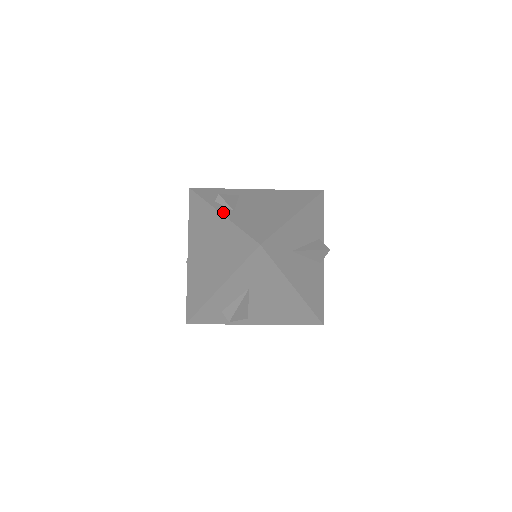
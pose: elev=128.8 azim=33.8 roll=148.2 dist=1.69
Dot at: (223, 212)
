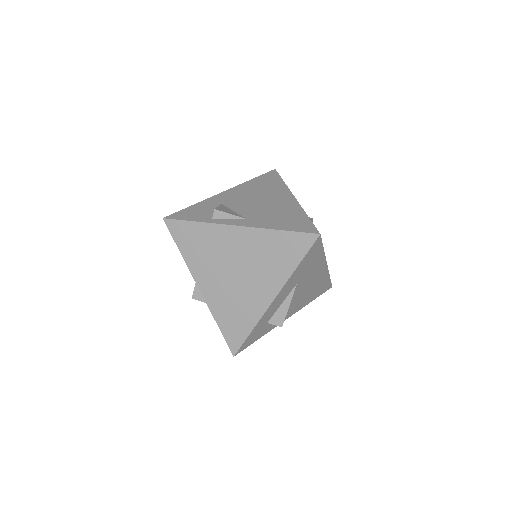
Dot at: (239, 224)
